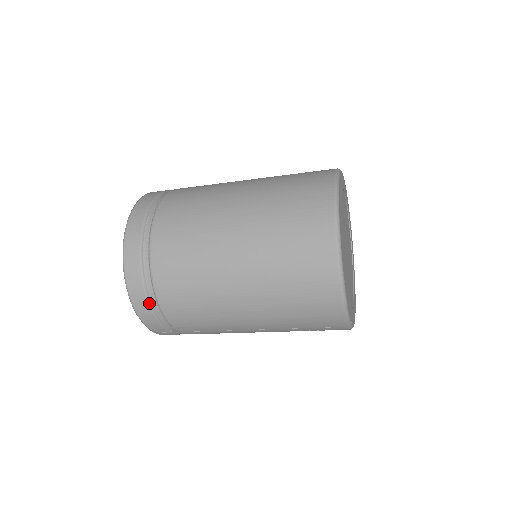
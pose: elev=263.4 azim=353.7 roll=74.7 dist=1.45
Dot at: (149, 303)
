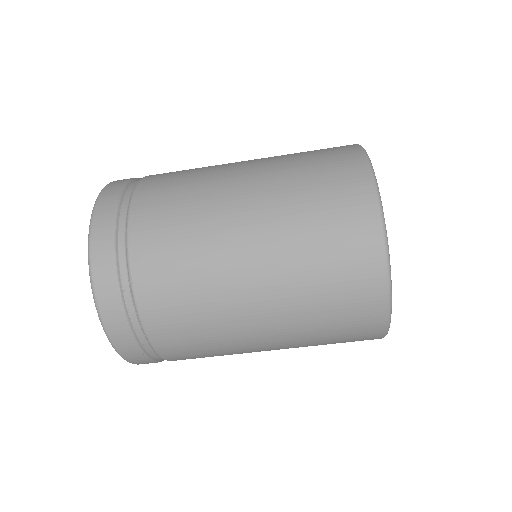
Dot at: occluded
